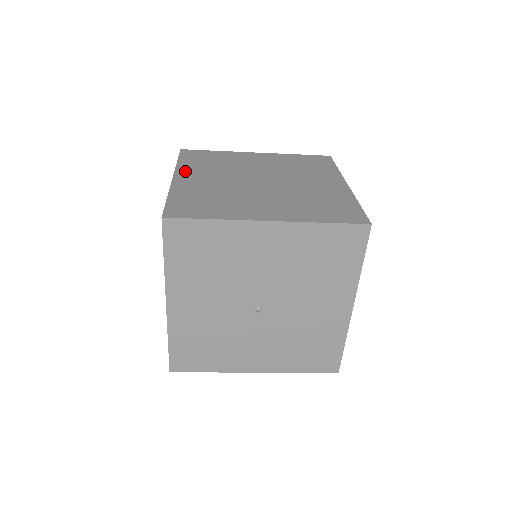
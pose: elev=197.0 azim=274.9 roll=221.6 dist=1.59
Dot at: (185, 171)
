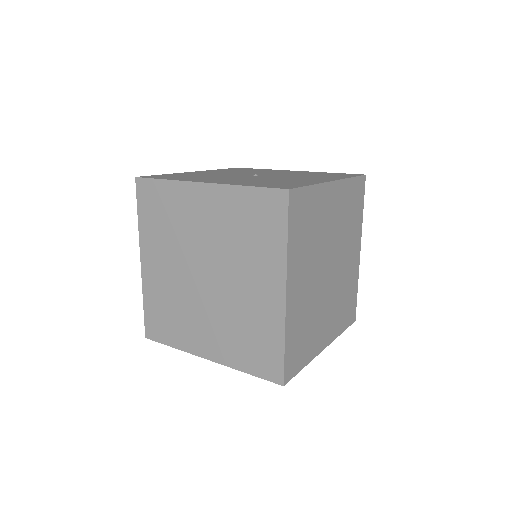
Dot at: (146, 246)
